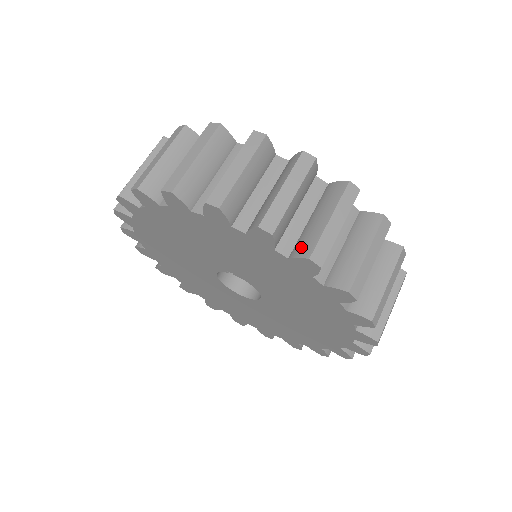
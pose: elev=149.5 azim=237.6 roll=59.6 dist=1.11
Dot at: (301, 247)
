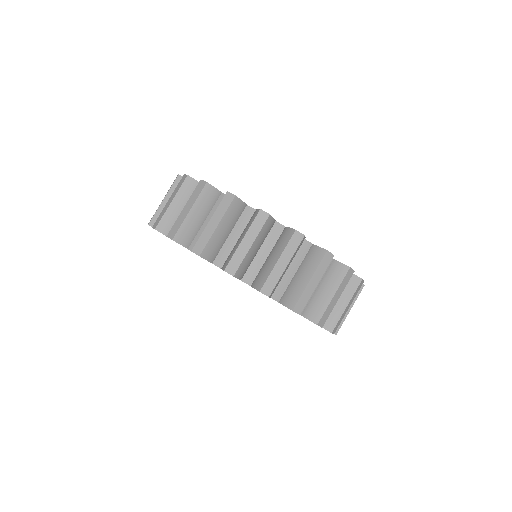
Dot at: (258, 280)
